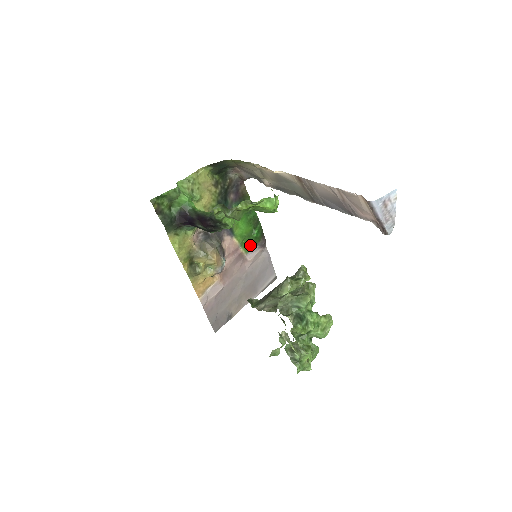
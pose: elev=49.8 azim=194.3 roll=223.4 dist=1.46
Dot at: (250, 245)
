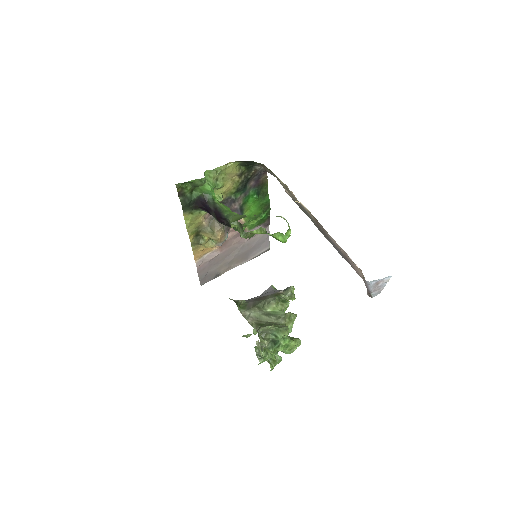
Dot at: (255, 224)
